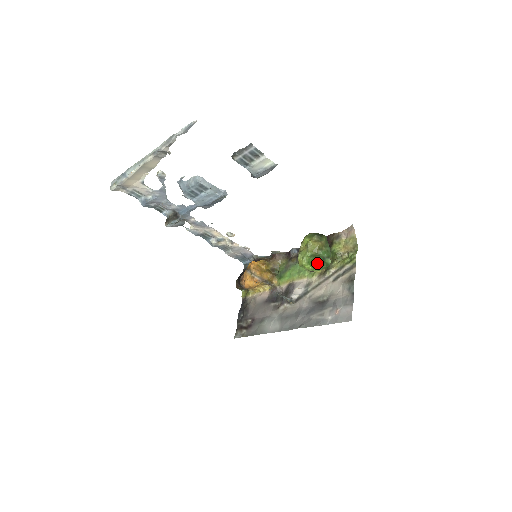
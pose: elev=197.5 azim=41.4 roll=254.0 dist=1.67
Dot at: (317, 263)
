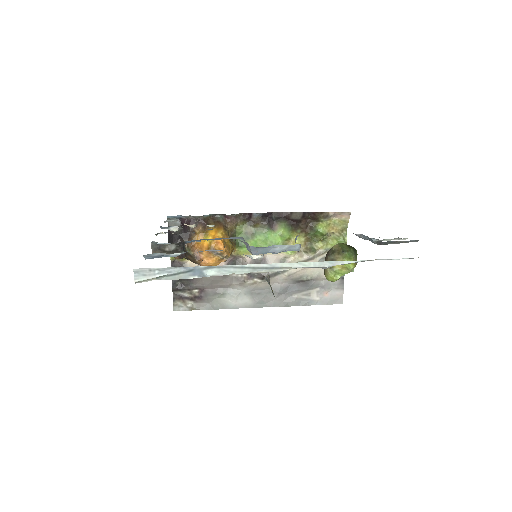
Dot at: occluded
